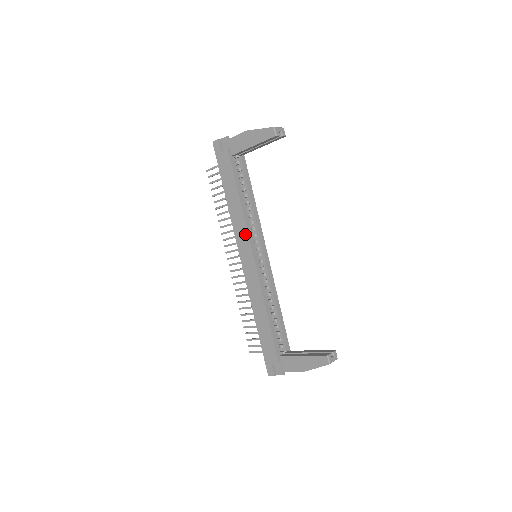
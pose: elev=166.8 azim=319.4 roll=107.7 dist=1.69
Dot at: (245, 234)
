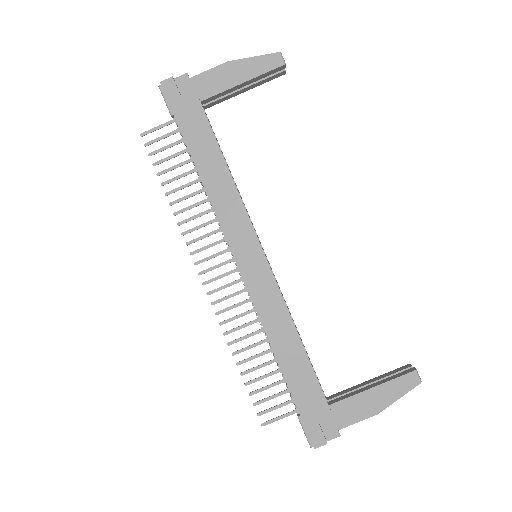
Dot at: (243, 219)
